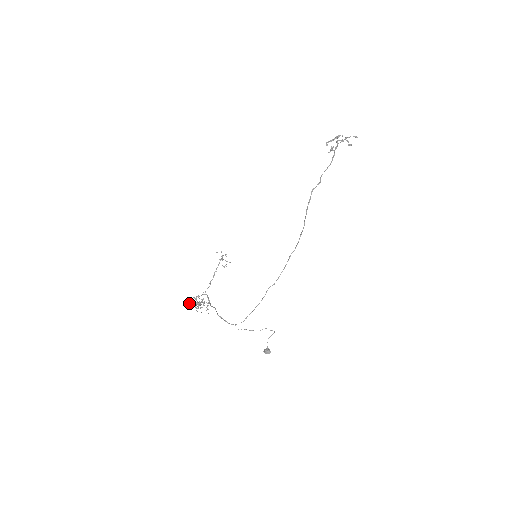
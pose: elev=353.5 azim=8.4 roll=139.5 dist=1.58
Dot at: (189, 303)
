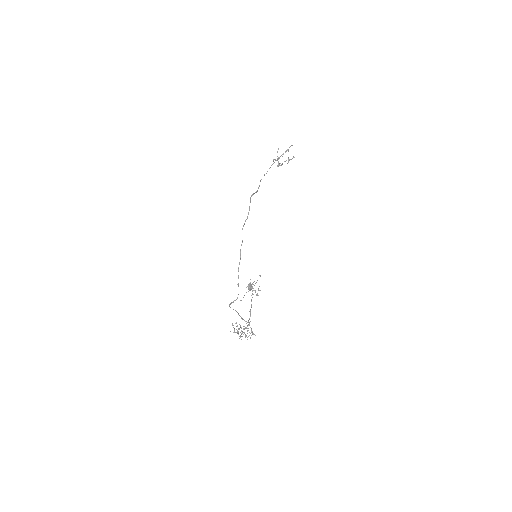
Dot at: occluded
